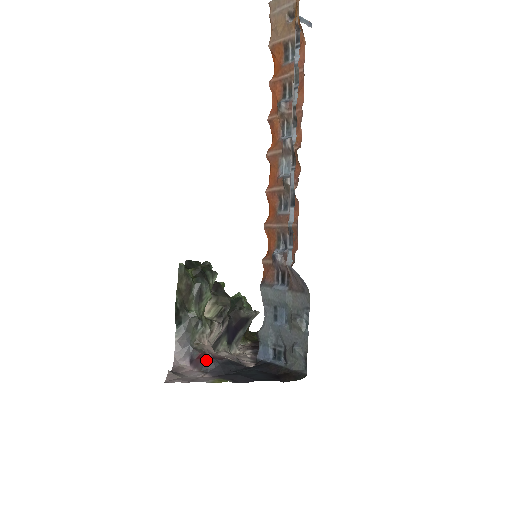
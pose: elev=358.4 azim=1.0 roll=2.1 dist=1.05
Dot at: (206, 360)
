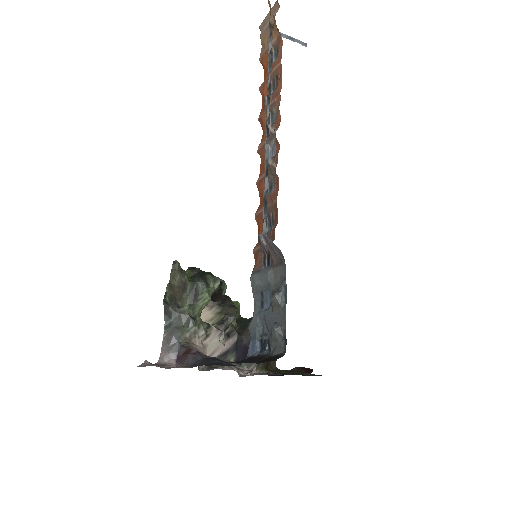
Dot at: (189, 353)
